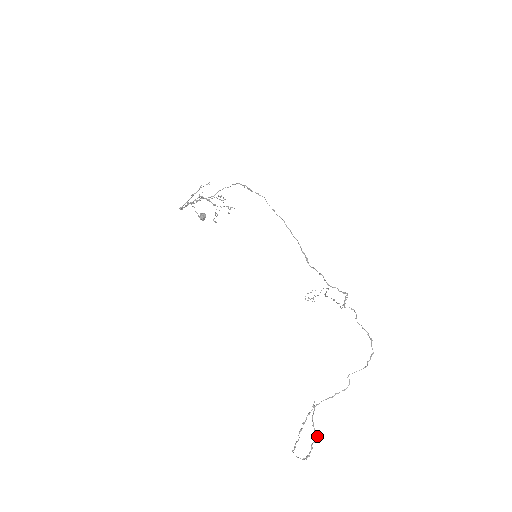
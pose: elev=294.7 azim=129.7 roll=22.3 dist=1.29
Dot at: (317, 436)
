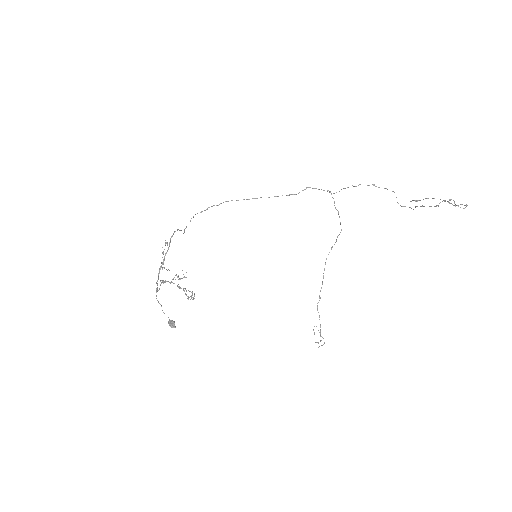
Dot at: occluded
